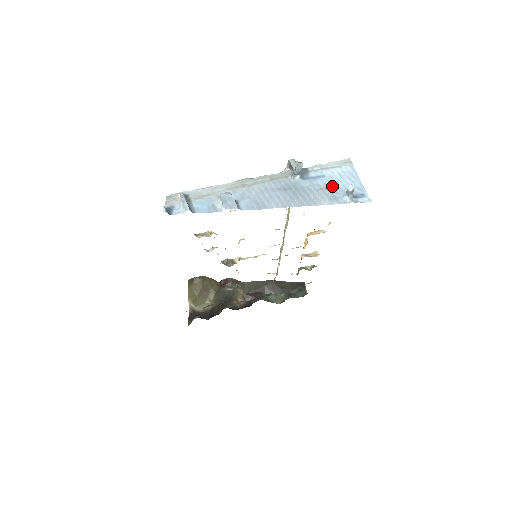
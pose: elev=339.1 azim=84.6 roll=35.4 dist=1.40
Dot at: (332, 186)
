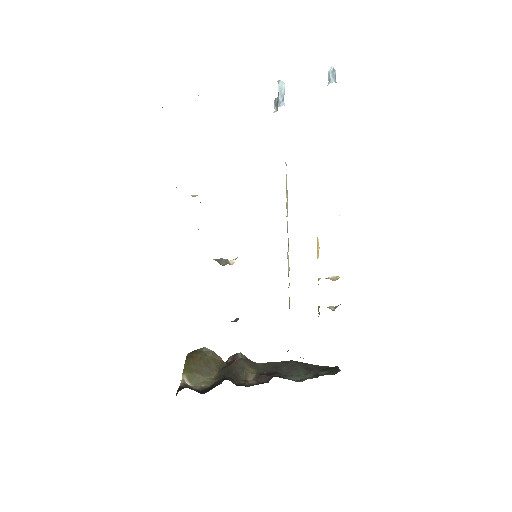
Dot at: occluded
